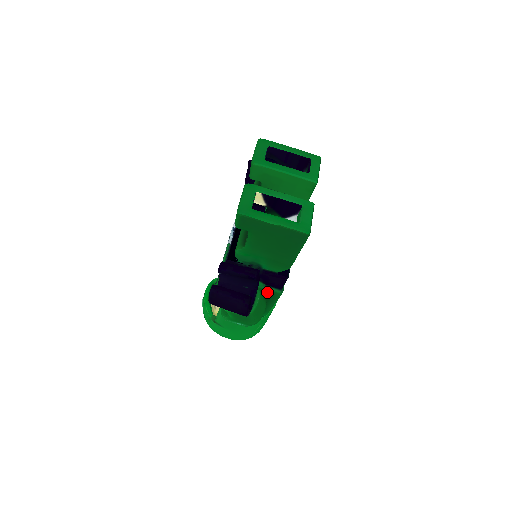
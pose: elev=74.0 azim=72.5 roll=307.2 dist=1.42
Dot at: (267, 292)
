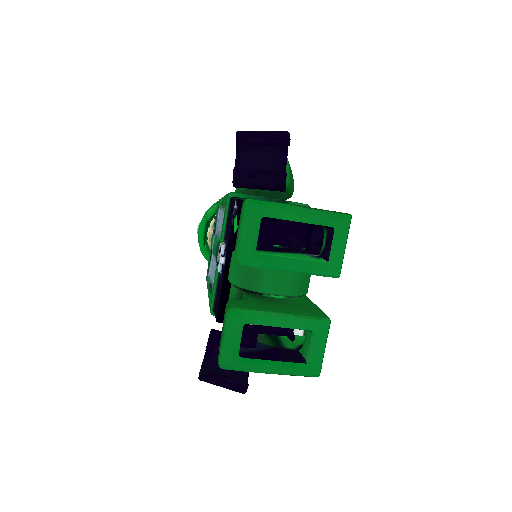
Dot at: occluded
